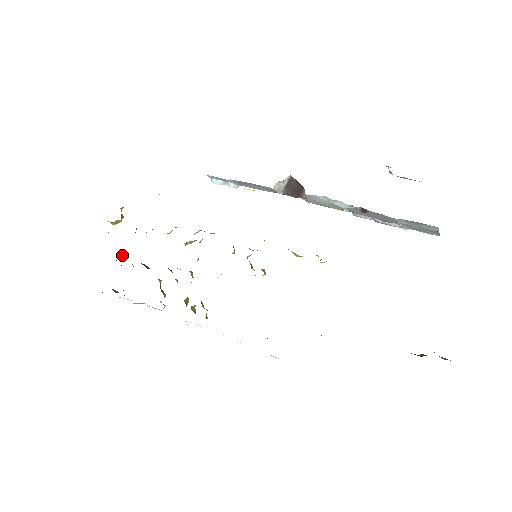
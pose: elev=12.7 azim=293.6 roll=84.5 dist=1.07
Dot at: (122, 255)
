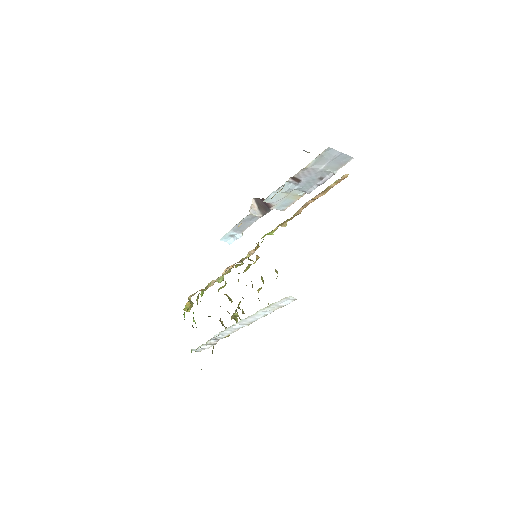
Dot at: (193, 320)
